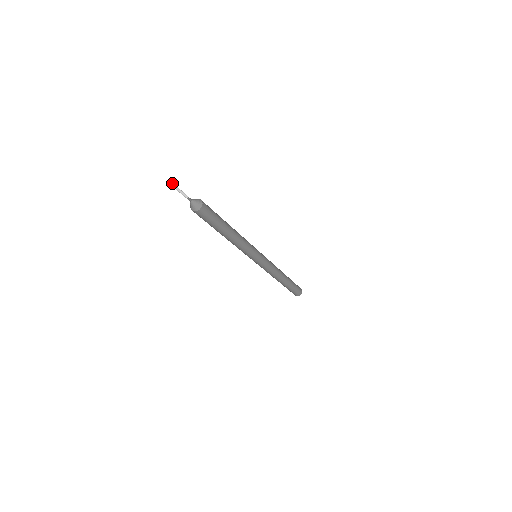
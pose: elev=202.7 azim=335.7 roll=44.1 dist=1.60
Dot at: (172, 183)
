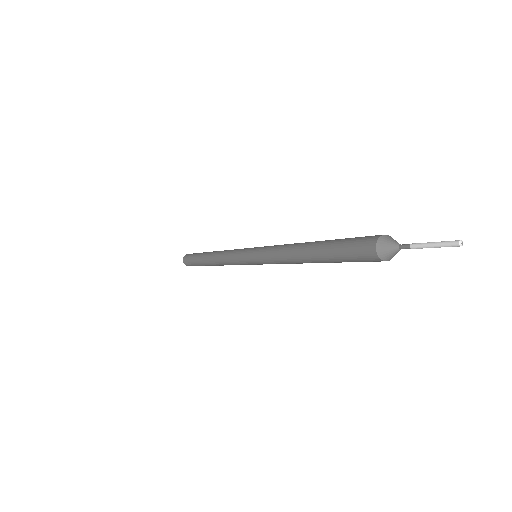
Dot at: (461, 242)
